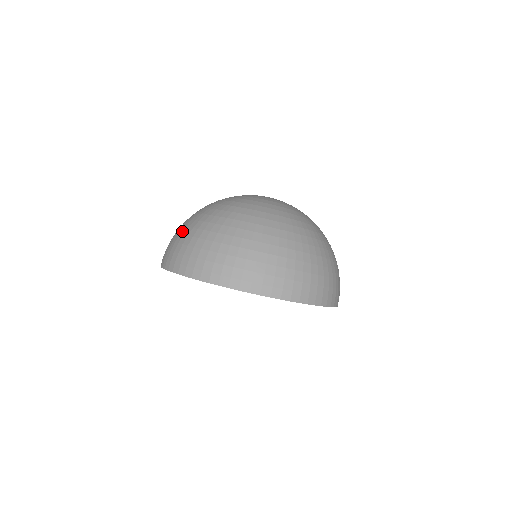
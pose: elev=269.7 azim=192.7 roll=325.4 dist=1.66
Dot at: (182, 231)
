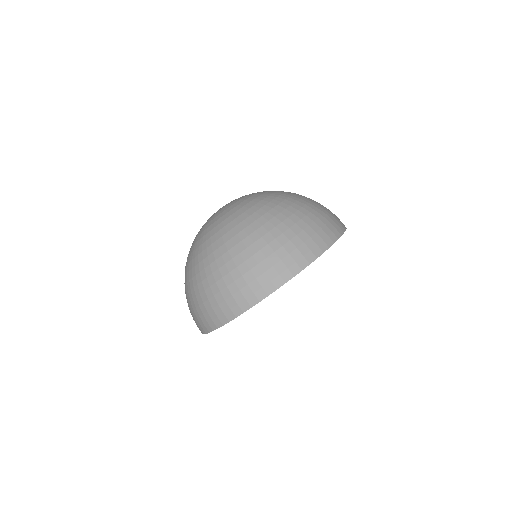
Dot at: (187, 298)
